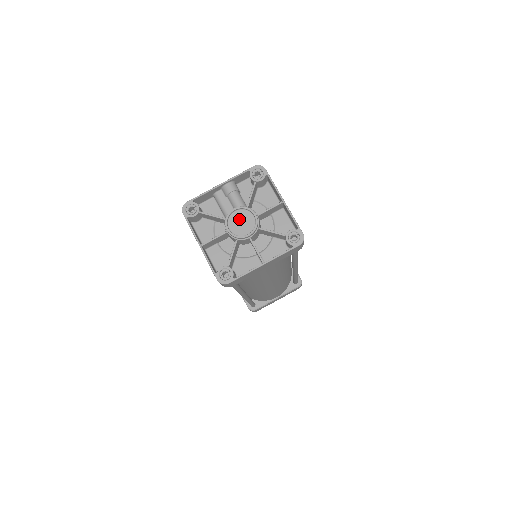
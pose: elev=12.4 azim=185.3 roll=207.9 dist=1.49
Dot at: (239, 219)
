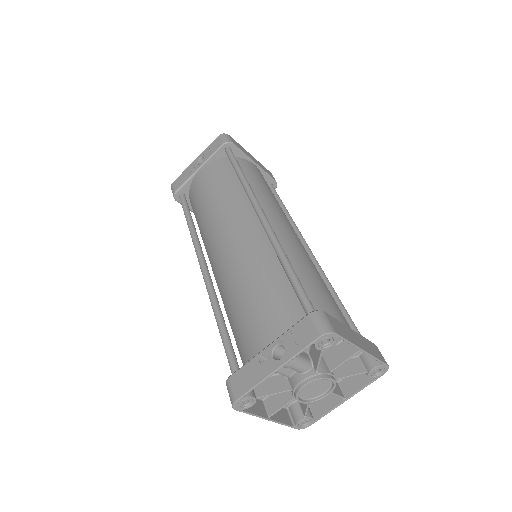
Dot at: (311, 387)
